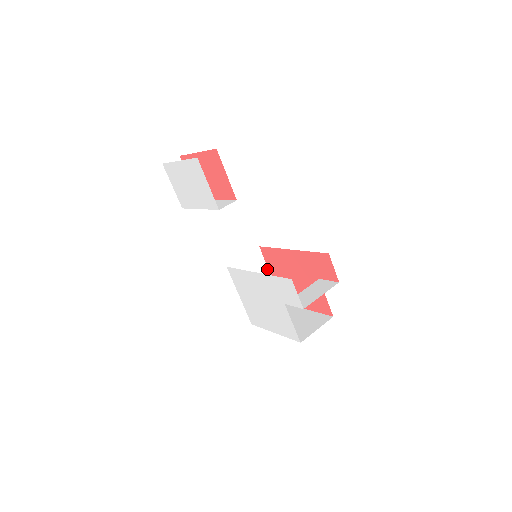
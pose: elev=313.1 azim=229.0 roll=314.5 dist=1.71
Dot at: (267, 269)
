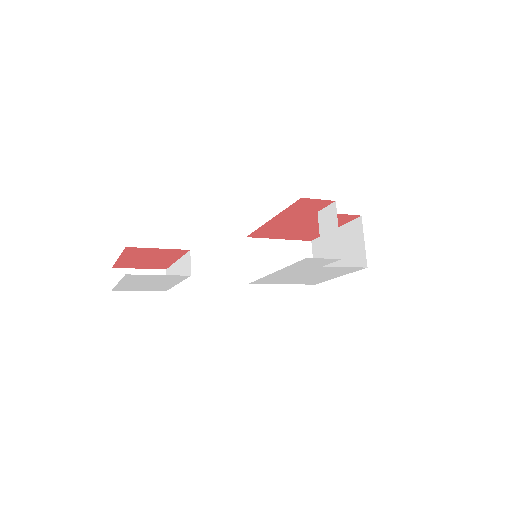
Dot at: (272, 240)
